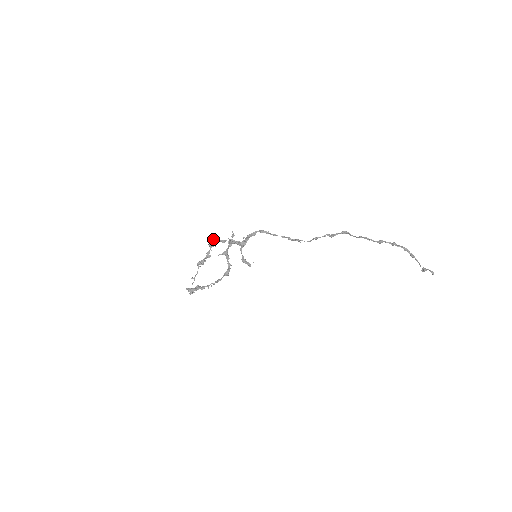
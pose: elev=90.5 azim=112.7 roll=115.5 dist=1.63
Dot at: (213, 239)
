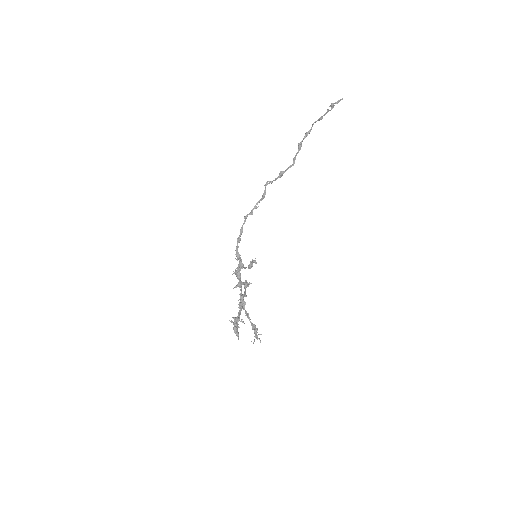
Dot at: occluded
